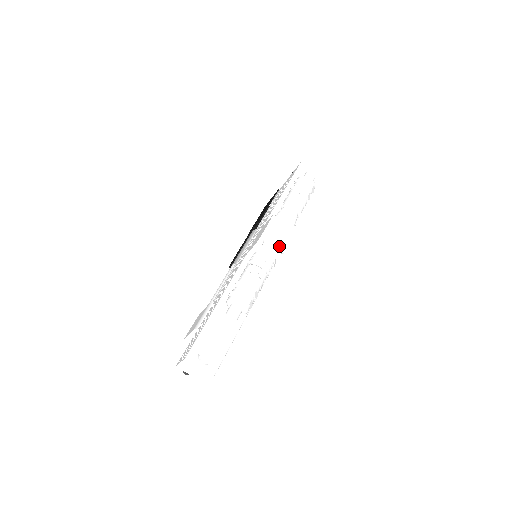
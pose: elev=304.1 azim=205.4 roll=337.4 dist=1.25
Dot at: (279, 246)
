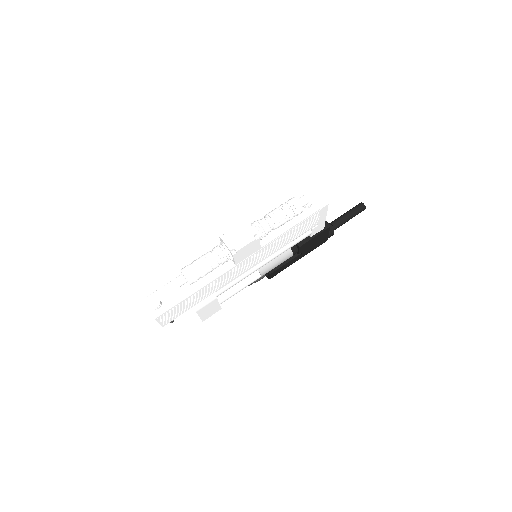
Dot at: (234, 243)
